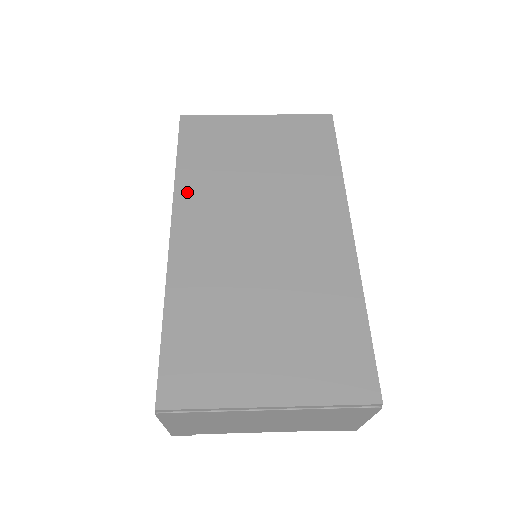
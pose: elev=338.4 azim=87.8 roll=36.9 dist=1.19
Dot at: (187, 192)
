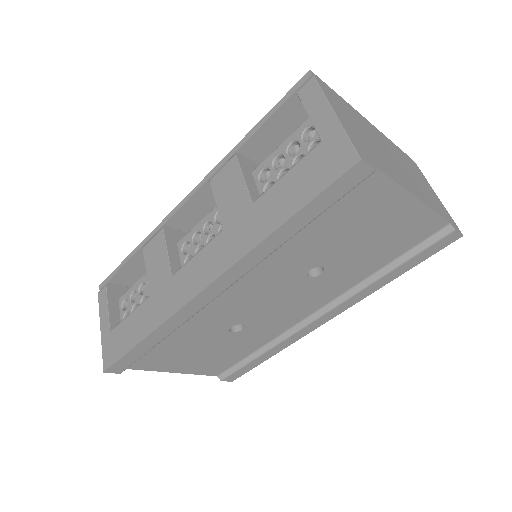
Dot at: occluded
